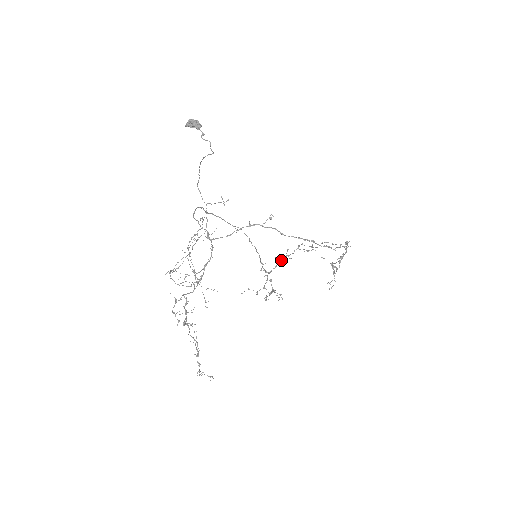
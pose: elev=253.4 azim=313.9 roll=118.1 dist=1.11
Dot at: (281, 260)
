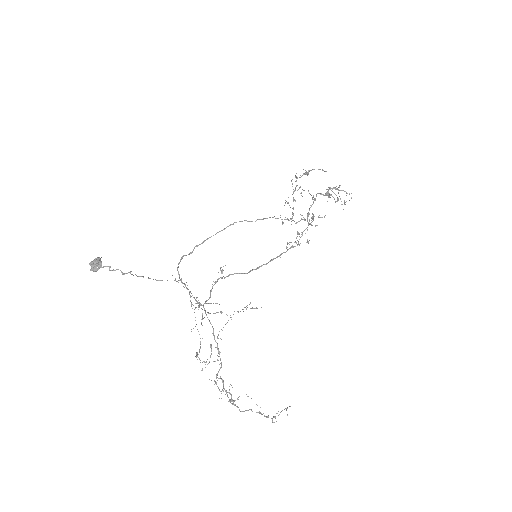
Dot at: (293, 197)
